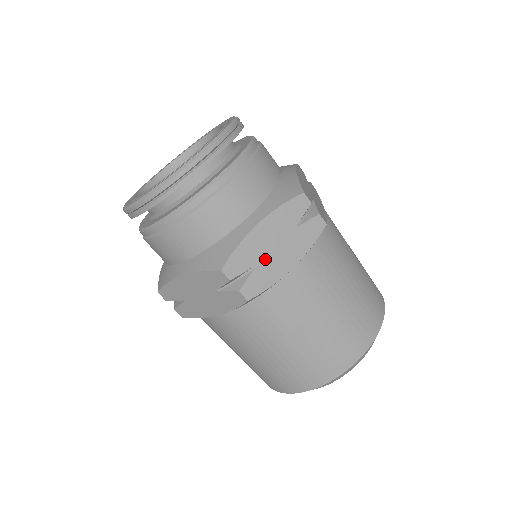
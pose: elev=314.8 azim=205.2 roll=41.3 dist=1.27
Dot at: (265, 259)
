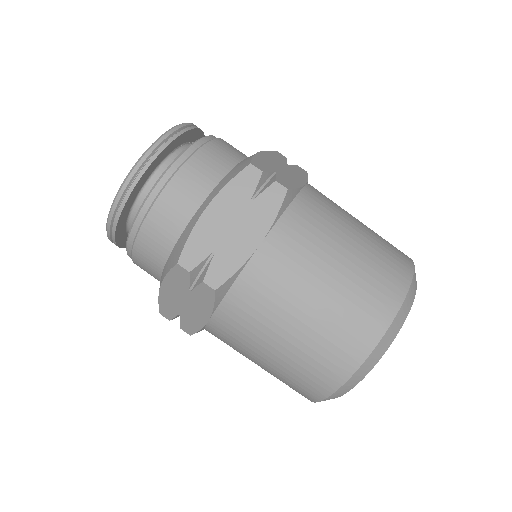
Dot at: (224, 242)
